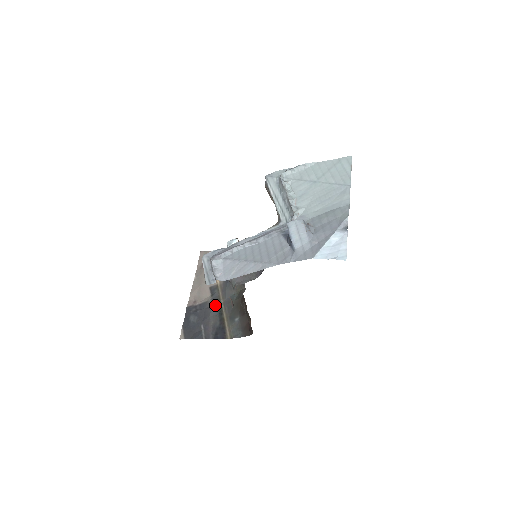
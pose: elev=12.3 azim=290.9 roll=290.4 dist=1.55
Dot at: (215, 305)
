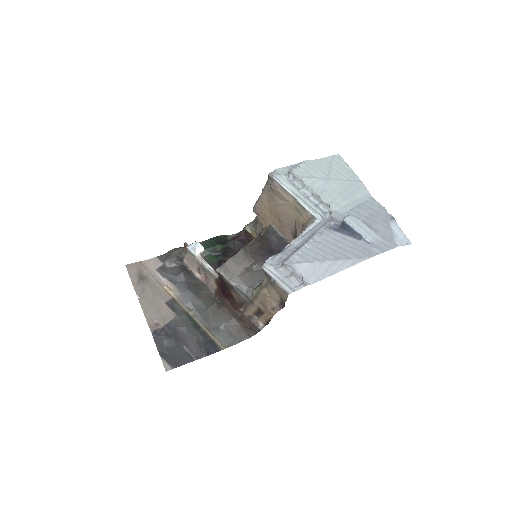
Dot at: (186, 320)
